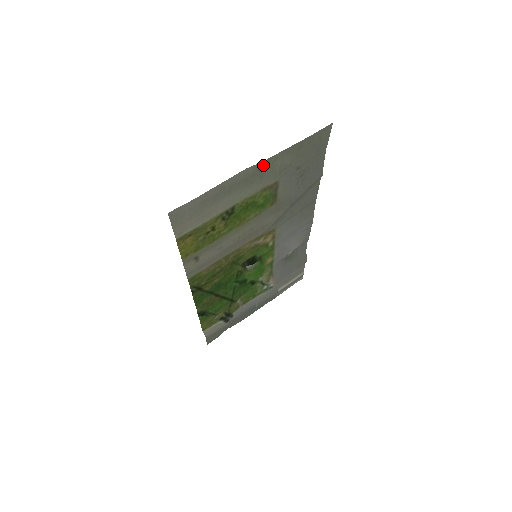
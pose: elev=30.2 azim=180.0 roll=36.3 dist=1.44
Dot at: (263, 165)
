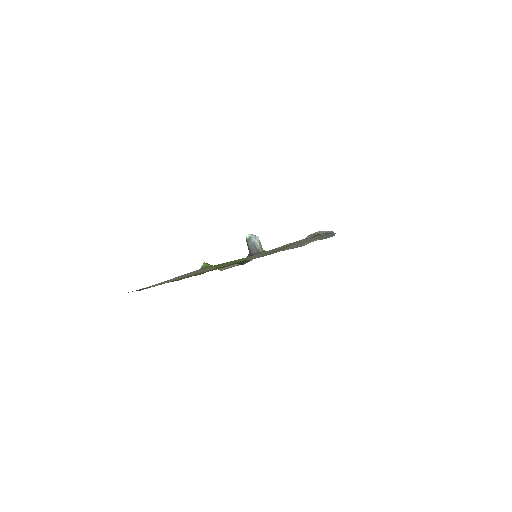
Dot at: (221, 265)
